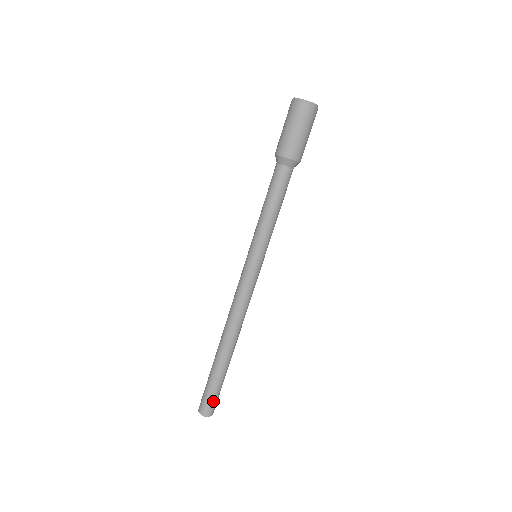
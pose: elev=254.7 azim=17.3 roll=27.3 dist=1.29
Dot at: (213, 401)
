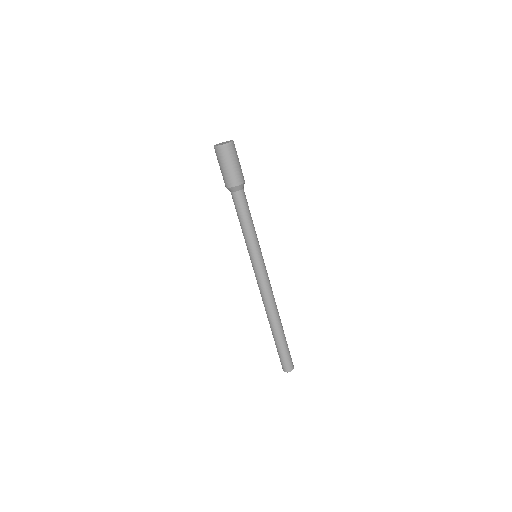
Dot at: (289, 359)
